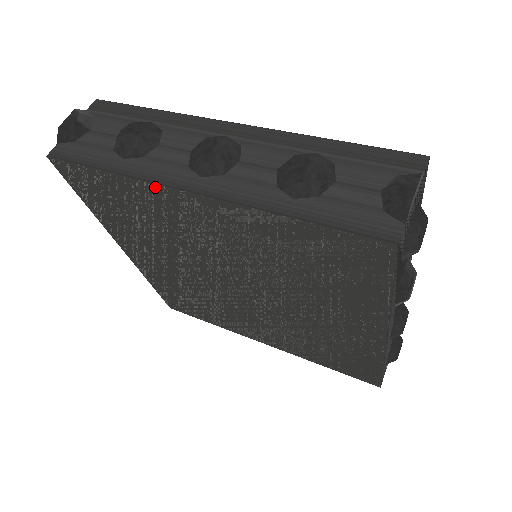
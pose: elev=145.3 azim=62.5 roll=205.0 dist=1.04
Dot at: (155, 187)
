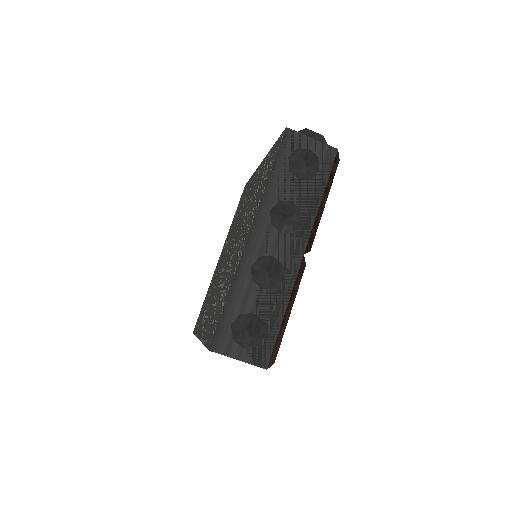
Dot at: (256, 171)
